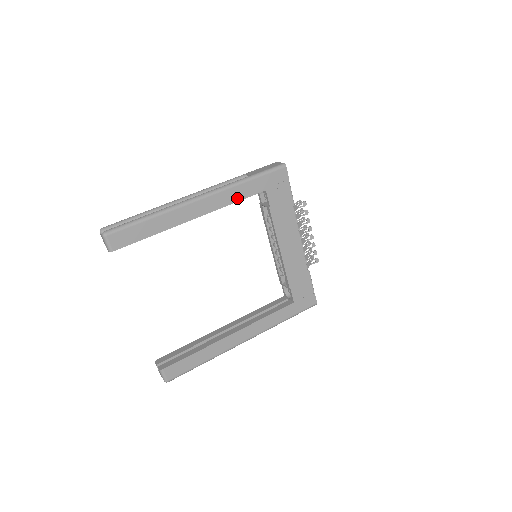
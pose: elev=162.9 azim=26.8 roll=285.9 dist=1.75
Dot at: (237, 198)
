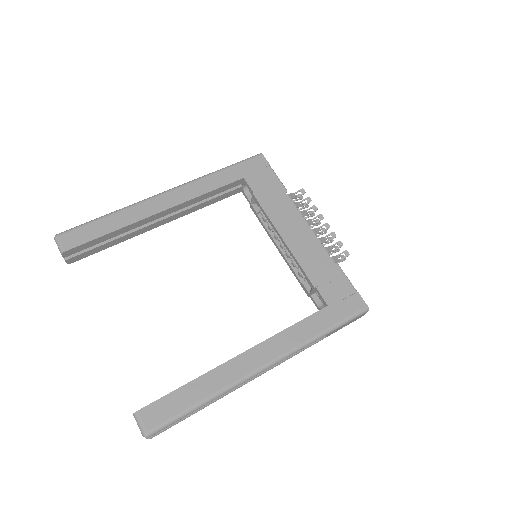
Dot at: (209, 188)
